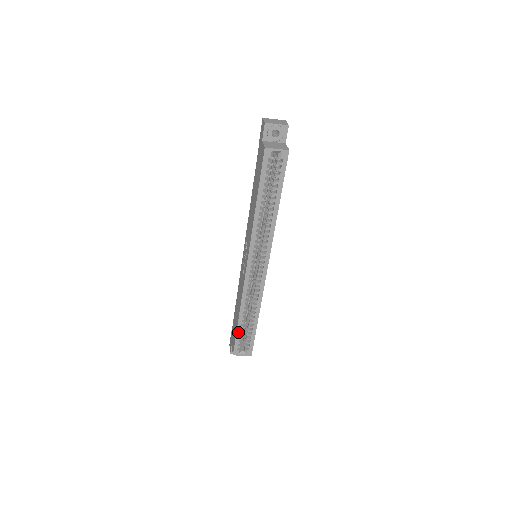
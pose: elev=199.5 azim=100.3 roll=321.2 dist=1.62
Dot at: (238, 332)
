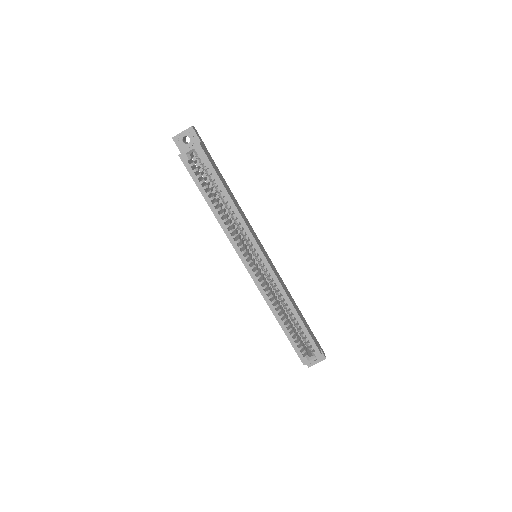
Dot at: (289, 338)
